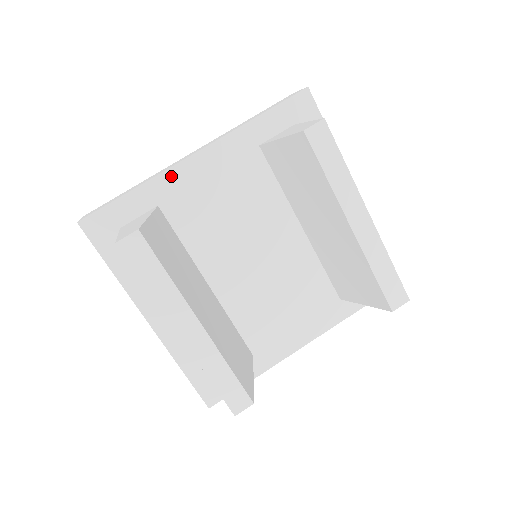
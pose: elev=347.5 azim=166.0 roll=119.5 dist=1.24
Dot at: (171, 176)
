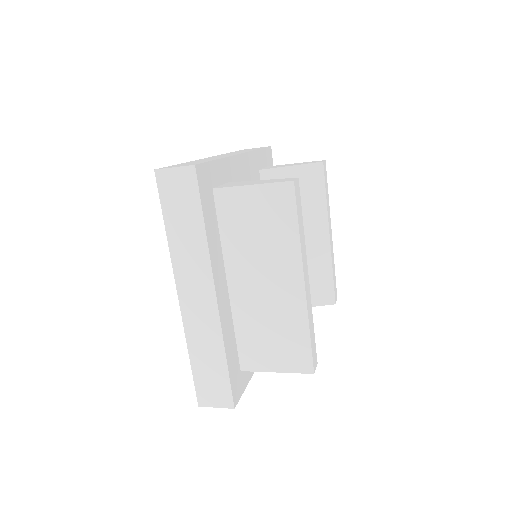
Dot at: (233, 162)
